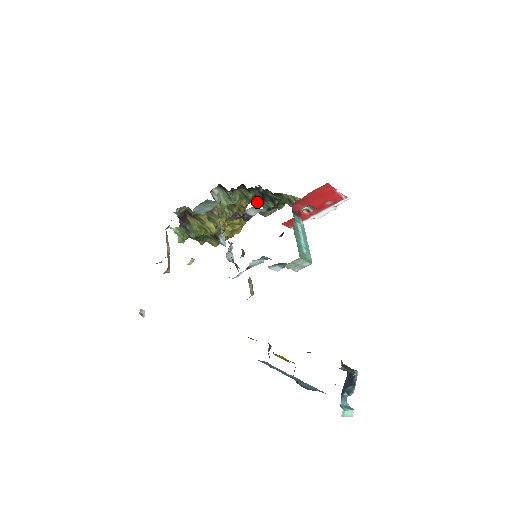
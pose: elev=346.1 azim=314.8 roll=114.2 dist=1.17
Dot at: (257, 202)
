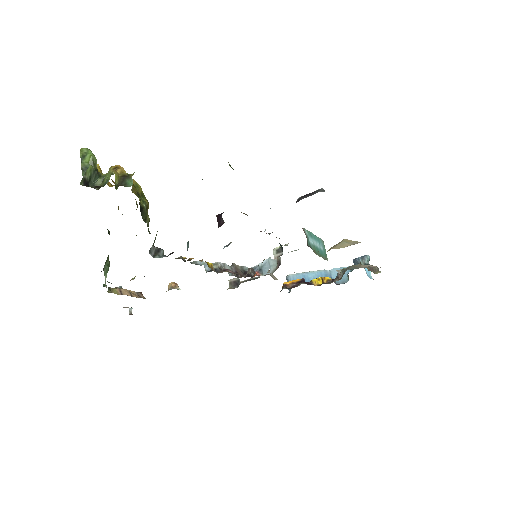
Dot at: occluded
